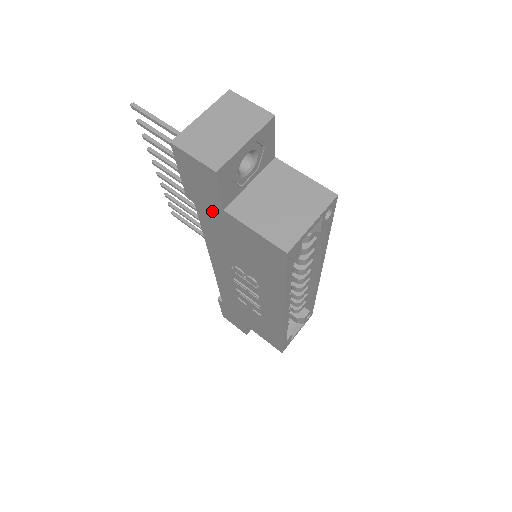
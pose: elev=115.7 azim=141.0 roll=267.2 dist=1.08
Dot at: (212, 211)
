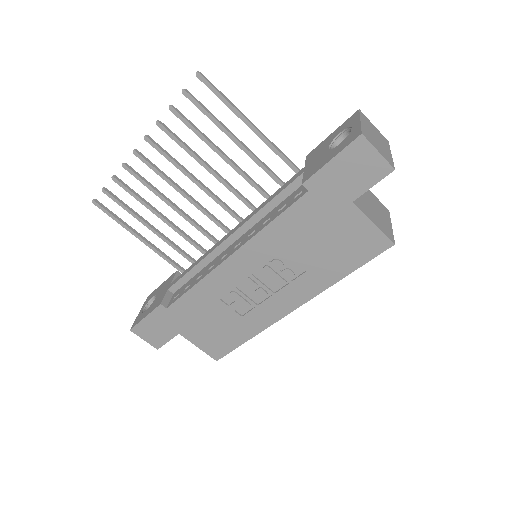
Dot at: (330, 201)
